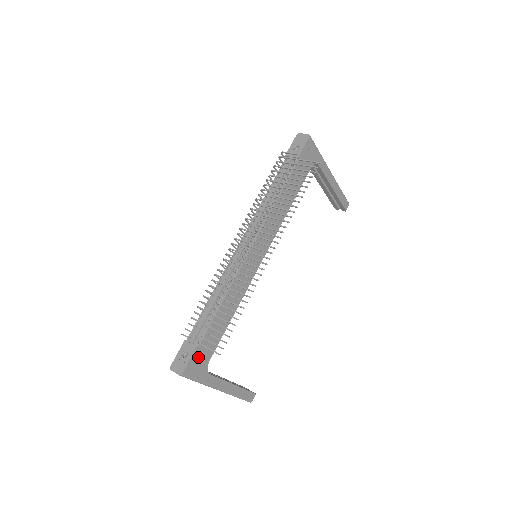
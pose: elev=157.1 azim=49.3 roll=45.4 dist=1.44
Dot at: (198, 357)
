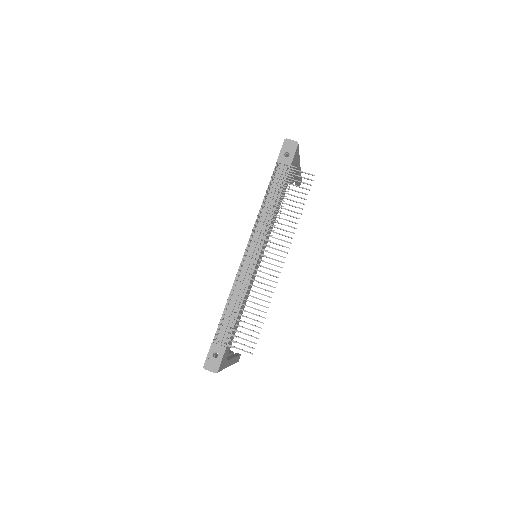
Dot at: (225, 354)
